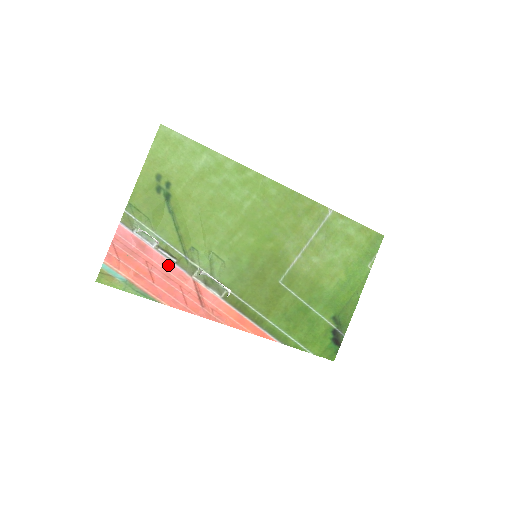
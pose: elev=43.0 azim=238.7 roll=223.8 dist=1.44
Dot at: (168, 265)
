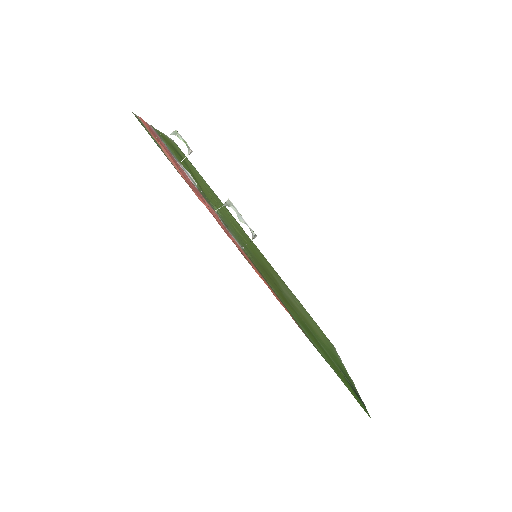
Dot at: (190, 181)
